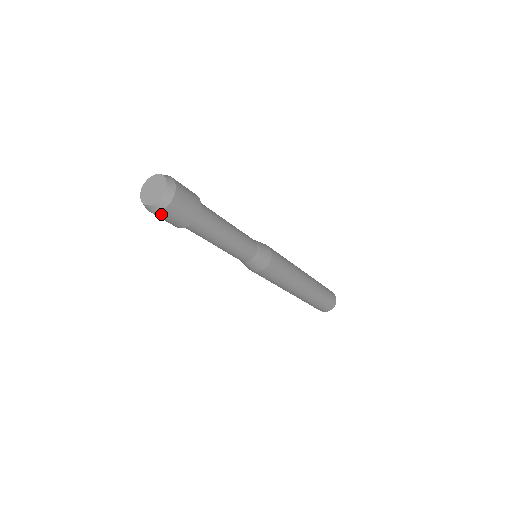
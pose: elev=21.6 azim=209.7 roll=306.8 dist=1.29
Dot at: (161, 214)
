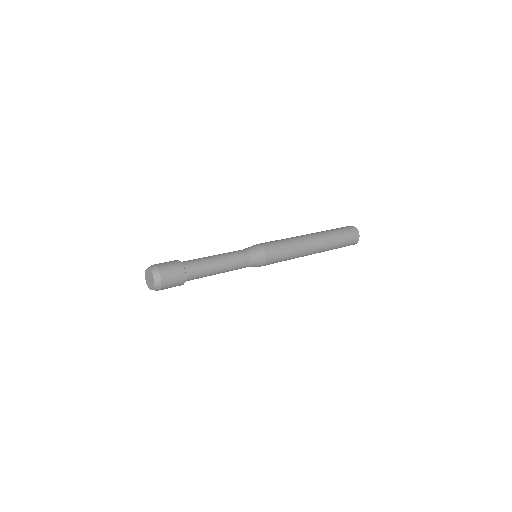
Dot at: (162, 289)
